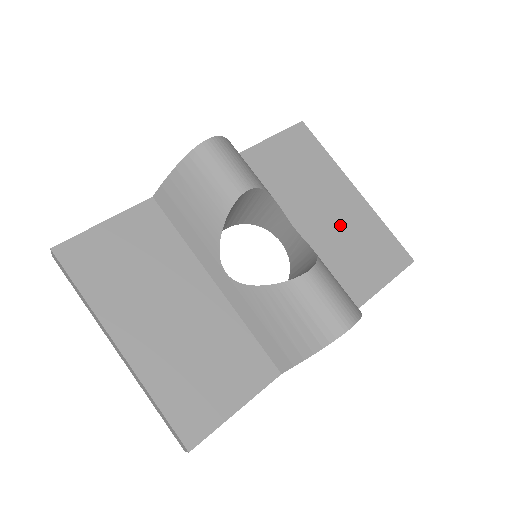
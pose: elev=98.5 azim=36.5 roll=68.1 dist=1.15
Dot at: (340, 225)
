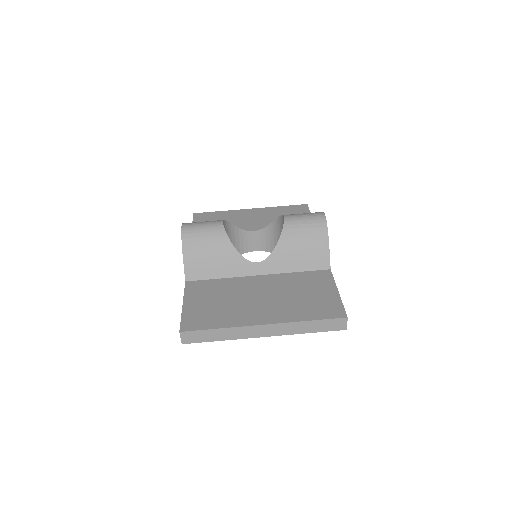
Dot at: (265, 221)
